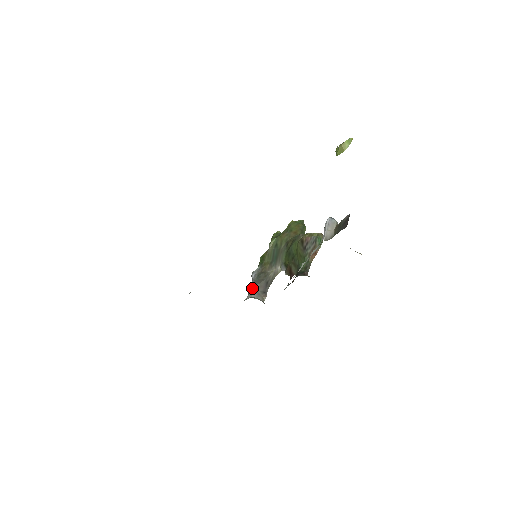
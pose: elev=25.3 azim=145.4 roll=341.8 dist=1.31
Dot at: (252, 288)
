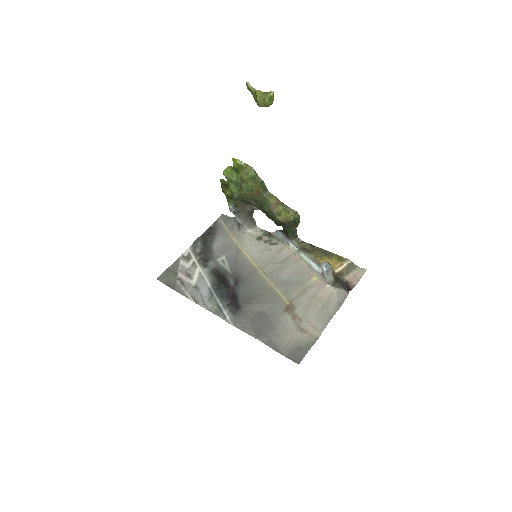
Dot at: (240, 223)
